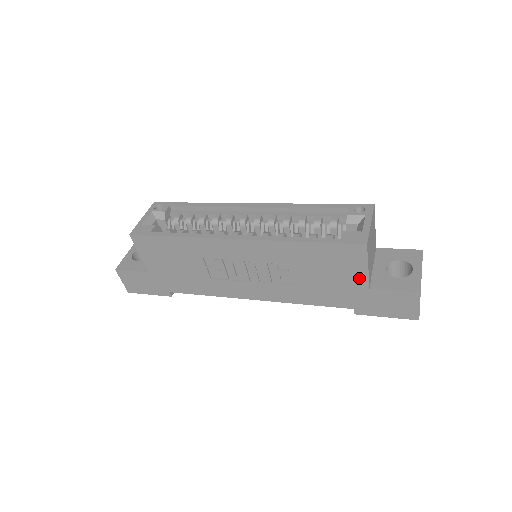
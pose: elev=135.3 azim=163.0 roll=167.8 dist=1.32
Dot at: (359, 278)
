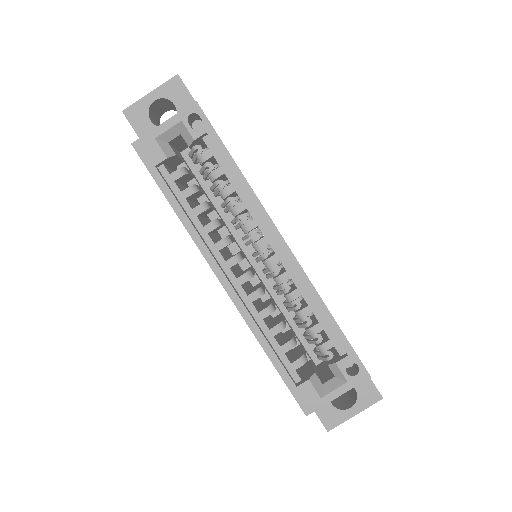
Dot at: occluded
